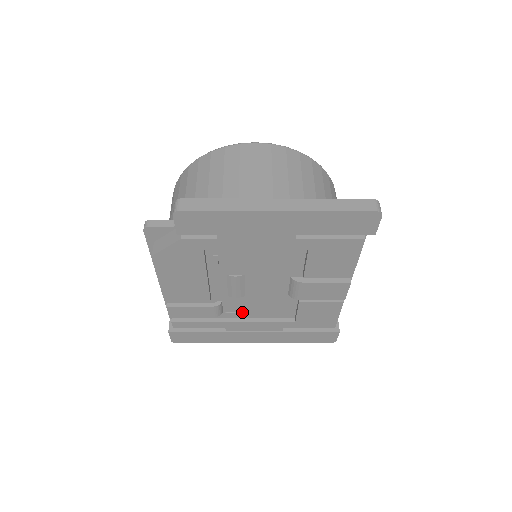
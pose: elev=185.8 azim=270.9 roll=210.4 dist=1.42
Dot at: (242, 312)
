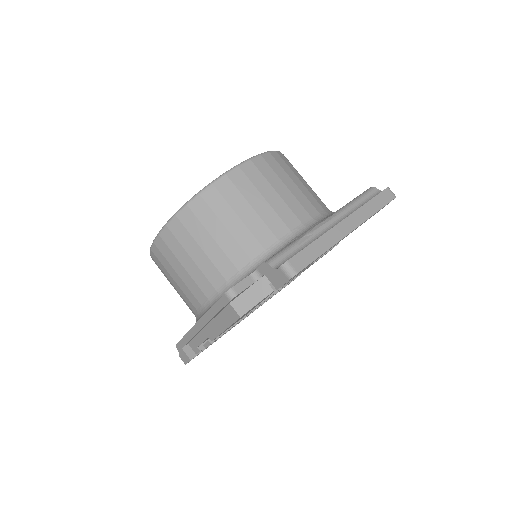
Dot at: occluded
